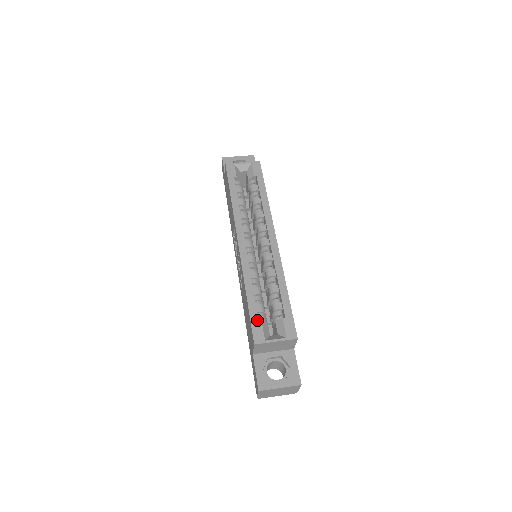
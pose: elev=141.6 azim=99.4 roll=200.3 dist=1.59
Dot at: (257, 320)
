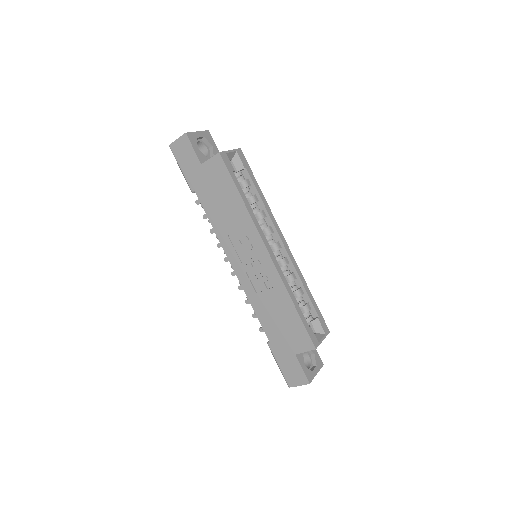
Dot at: (309, 327)
